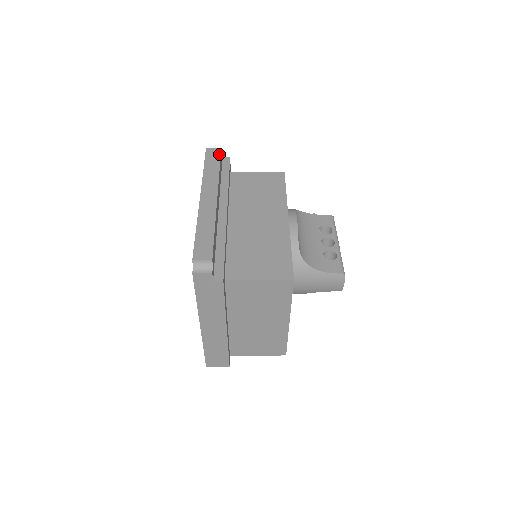
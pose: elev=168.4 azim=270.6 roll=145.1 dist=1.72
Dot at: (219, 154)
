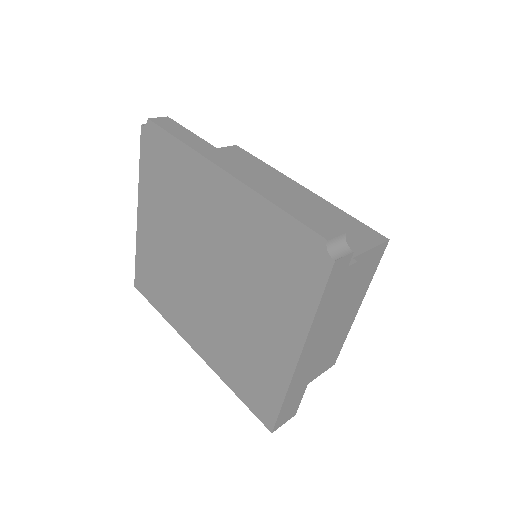
Dot at: (176, 123)
